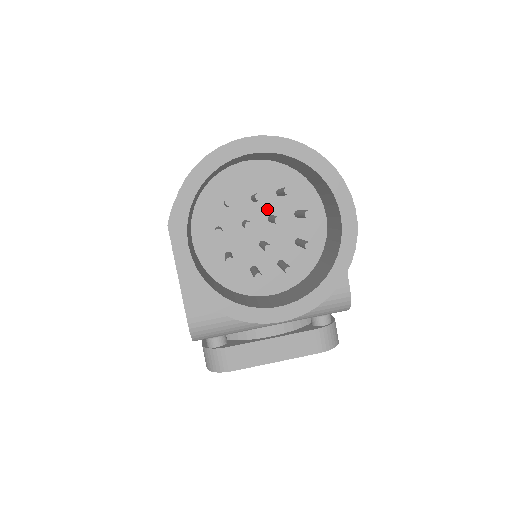
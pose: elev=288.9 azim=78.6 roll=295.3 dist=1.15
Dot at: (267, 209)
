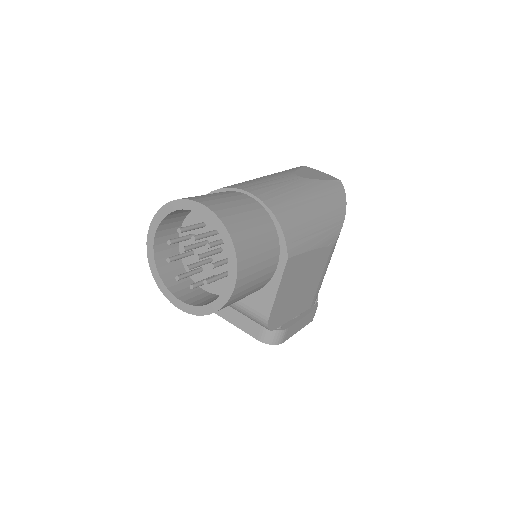
Dot at: occluded
